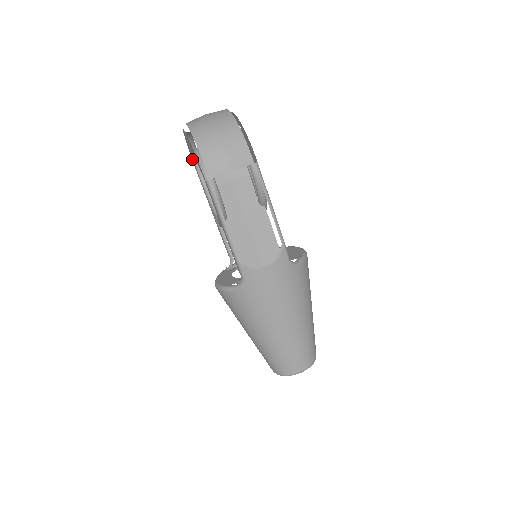
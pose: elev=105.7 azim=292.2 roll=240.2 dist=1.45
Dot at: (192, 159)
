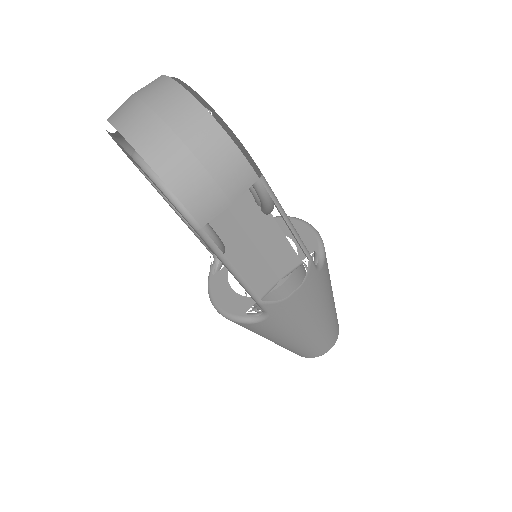
Dot at: occluded
